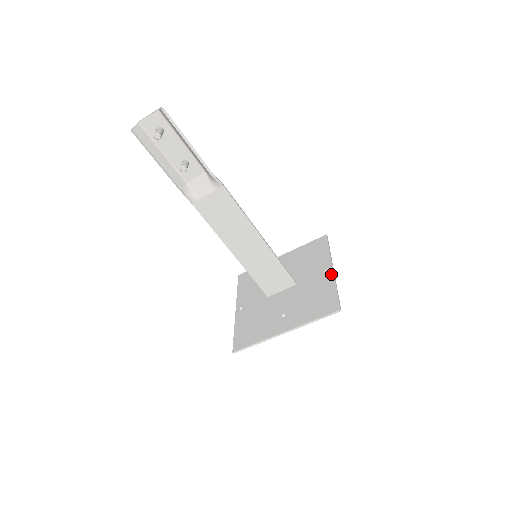
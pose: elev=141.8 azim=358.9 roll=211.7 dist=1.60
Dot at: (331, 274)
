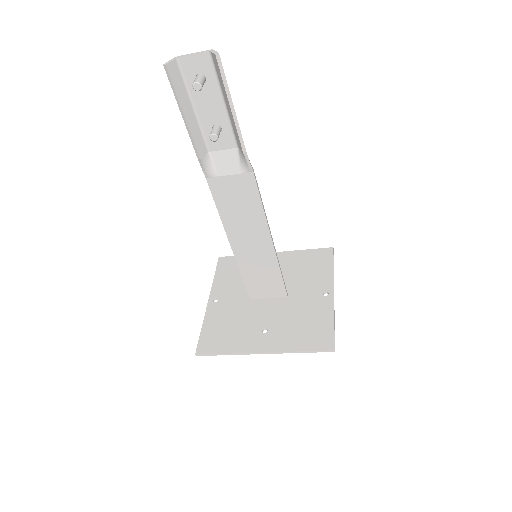
Dot at: (331, 300)
